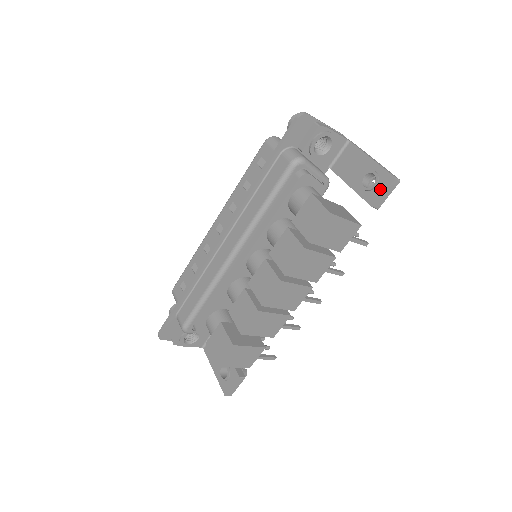
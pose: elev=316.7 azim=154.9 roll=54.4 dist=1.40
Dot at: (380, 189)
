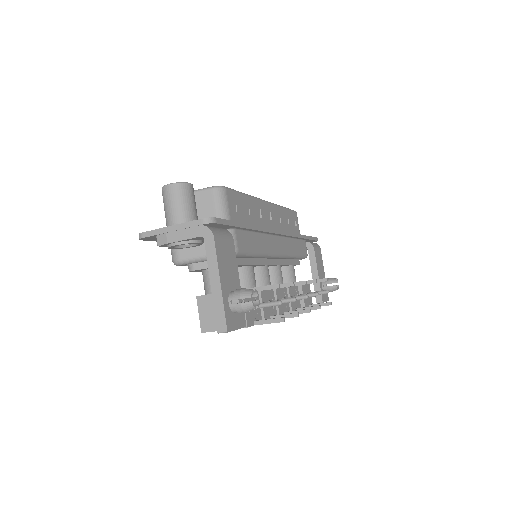
Dot at: occluded
